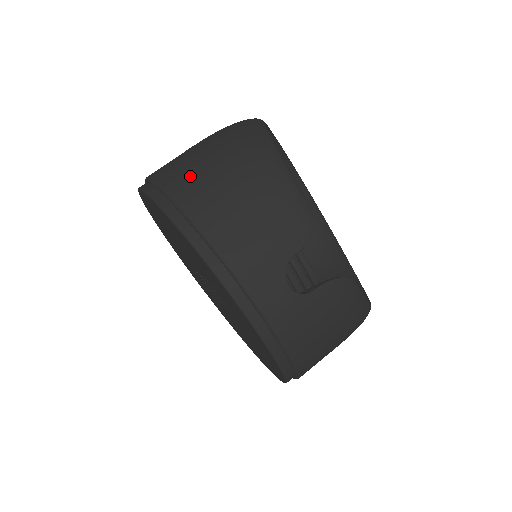
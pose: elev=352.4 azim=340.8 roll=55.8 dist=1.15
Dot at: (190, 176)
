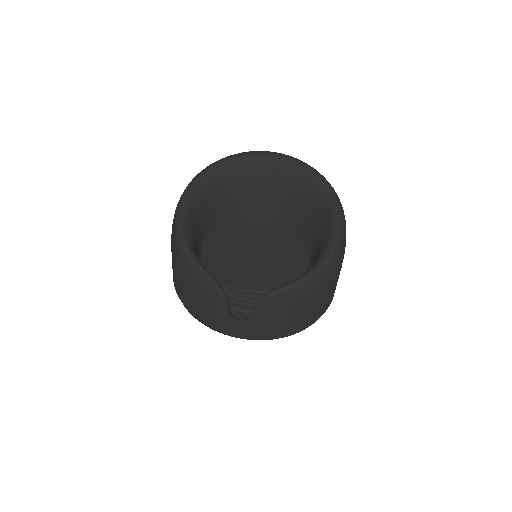
Dot at: (174, 278)
